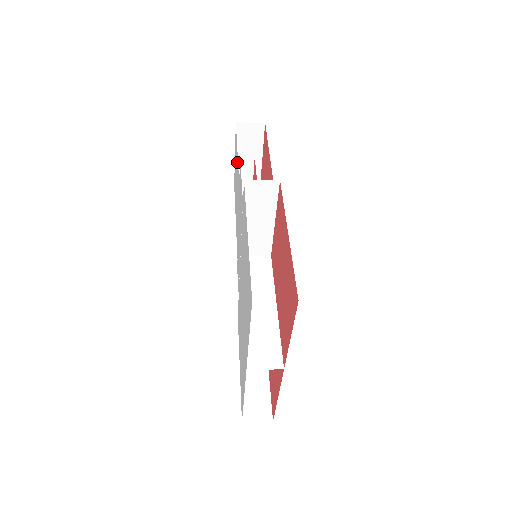
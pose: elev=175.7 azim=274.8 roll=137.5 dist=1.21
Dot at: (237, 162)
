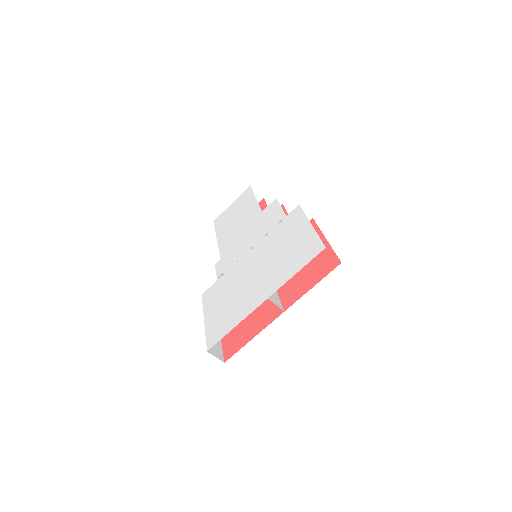
Dot at: (253, 203)
